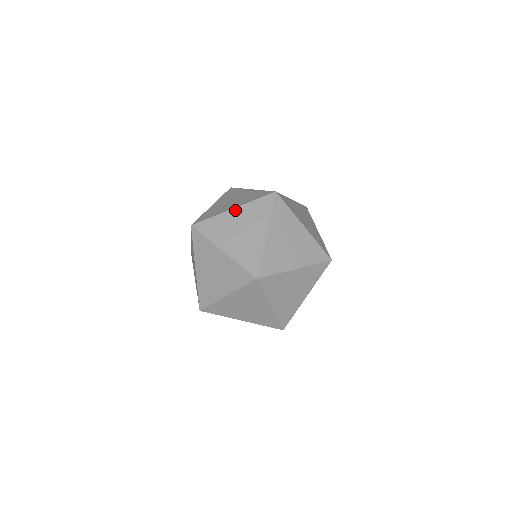
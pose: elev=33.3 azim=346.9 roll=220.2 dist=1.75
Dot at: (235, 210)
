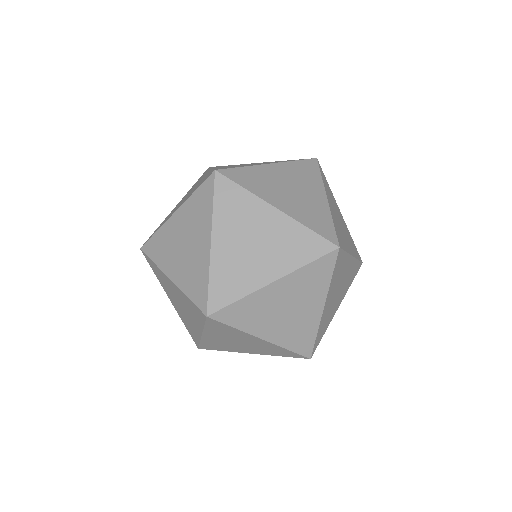
Dot at: (176, 214)
